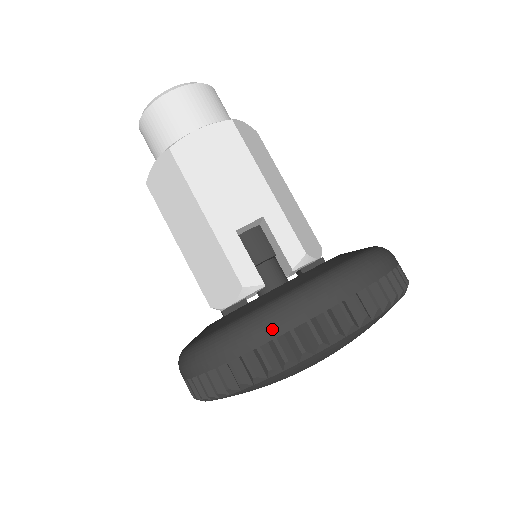
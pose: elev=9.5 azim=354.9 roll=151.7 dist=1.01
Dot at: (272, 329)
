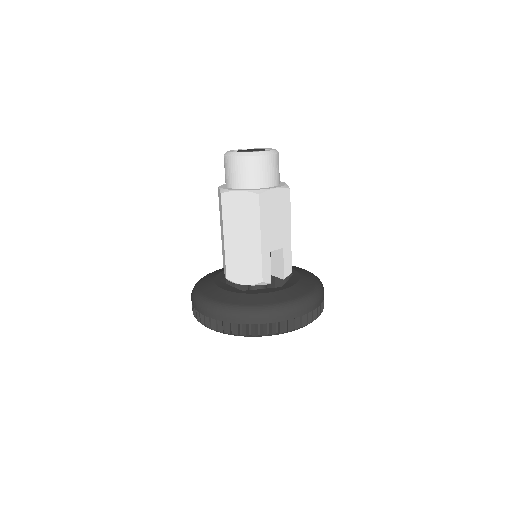
Dot at: (287, 316)
